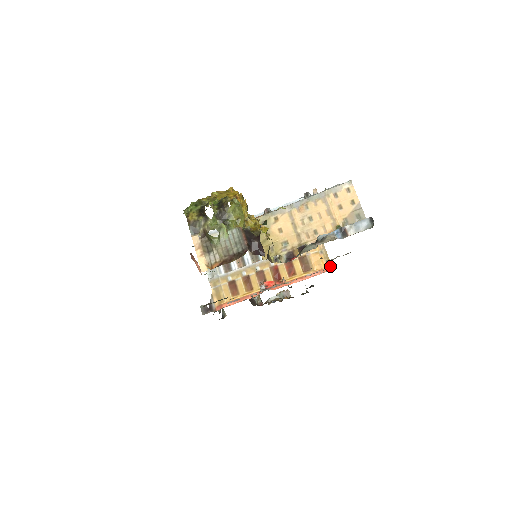
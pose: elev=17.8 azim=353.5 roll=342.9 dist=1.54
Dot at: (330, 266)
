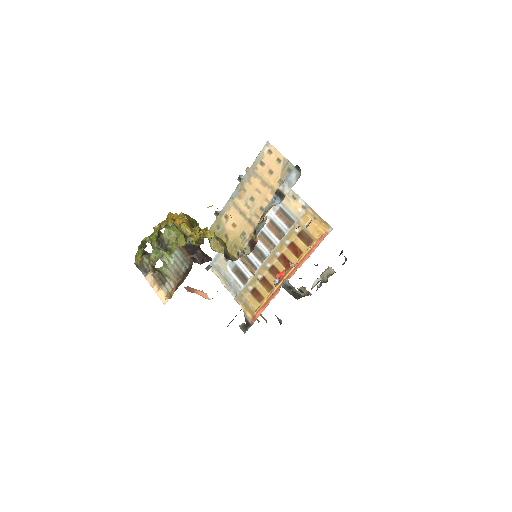
Dot at: (328, 227)
